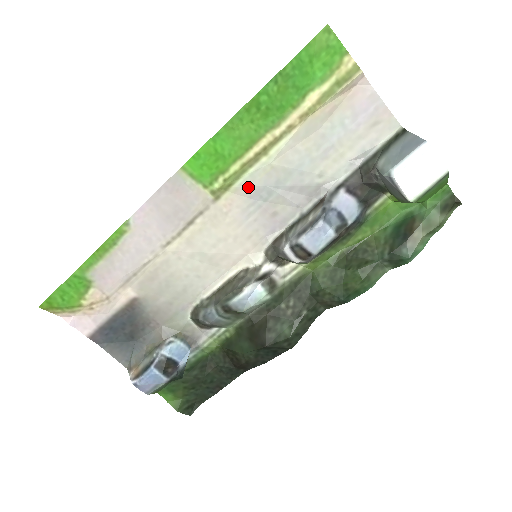
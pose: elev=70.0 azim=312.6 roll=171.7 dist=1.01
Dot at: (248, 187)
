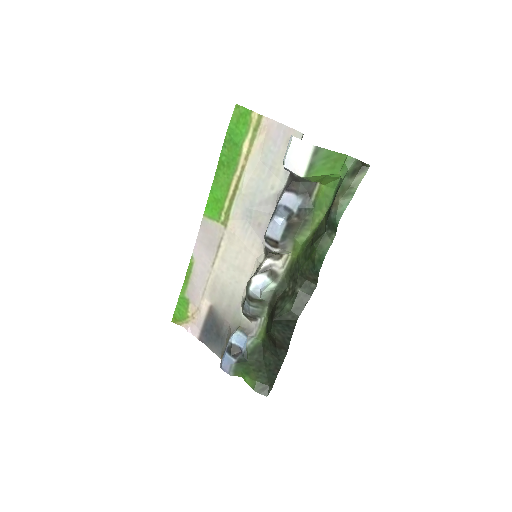
Dot at: (238, 213)
